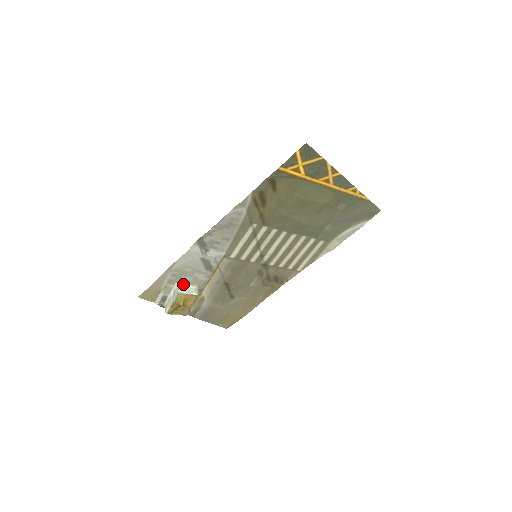
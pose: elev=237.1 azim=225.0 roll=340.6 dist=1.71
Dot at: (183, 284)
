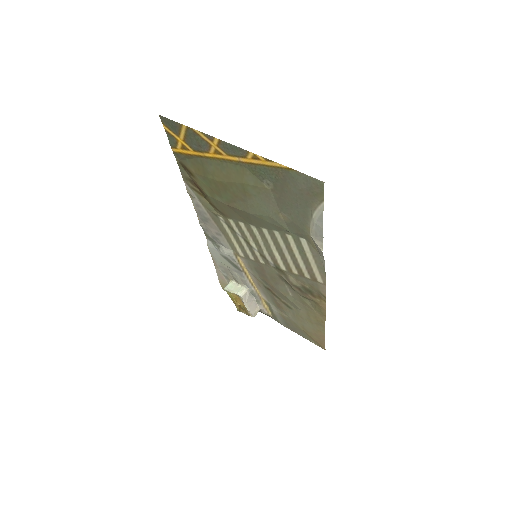
Dot at: (235, 282)
